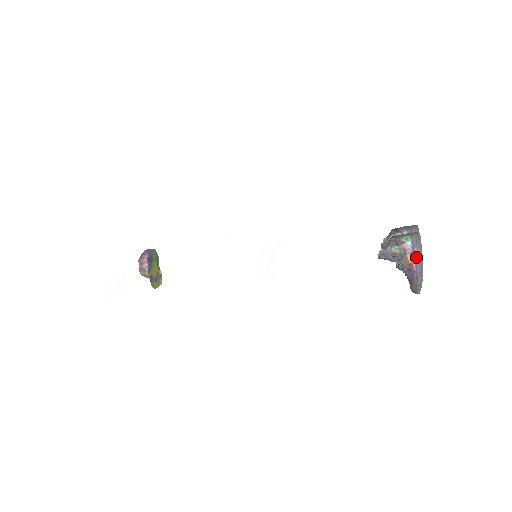
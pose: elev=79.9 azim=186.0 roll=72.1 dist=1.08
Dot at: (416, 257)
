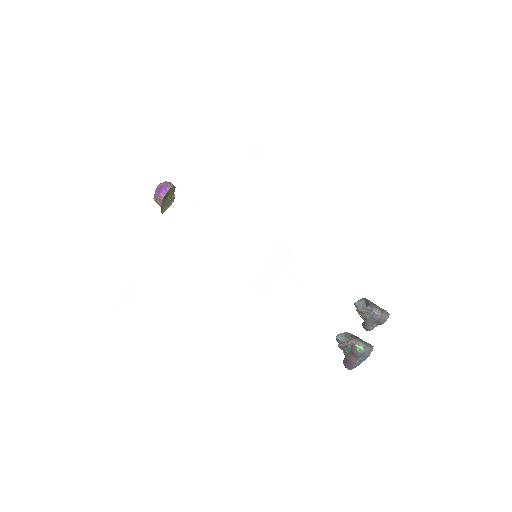
Dot at: (357, 360)
